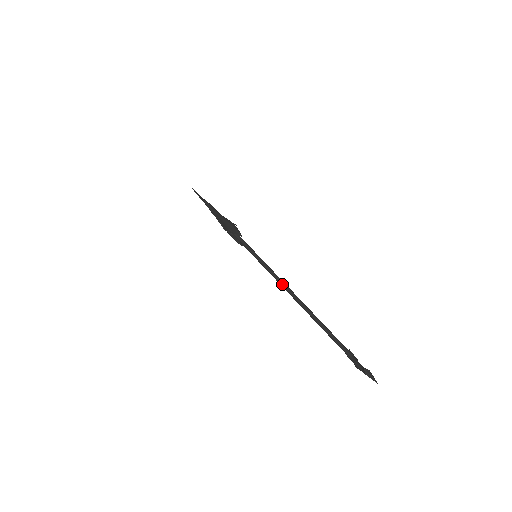
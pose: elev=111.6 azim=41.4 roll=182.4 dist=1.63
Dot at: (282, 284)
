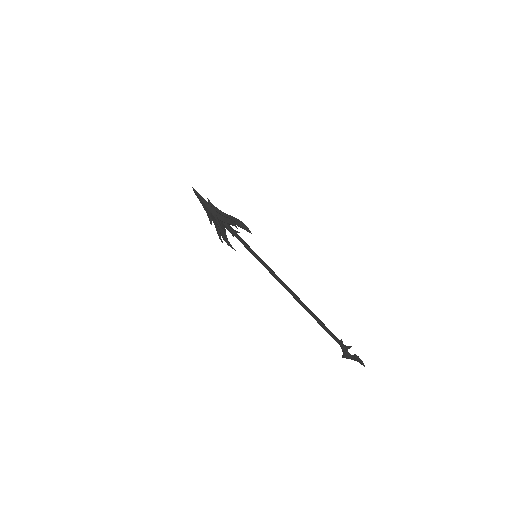
Dot at: (282, 281)
